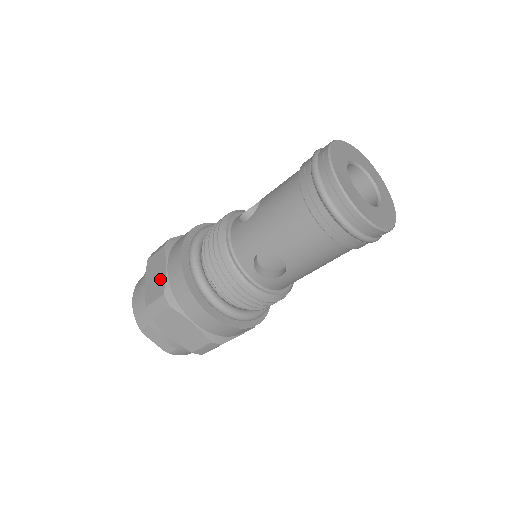
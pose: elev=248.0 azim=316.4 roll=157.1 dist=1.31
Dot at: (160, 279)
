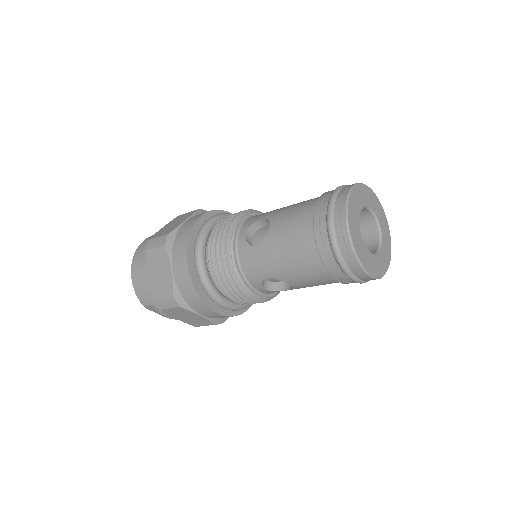
Dot at: (166, 279)
